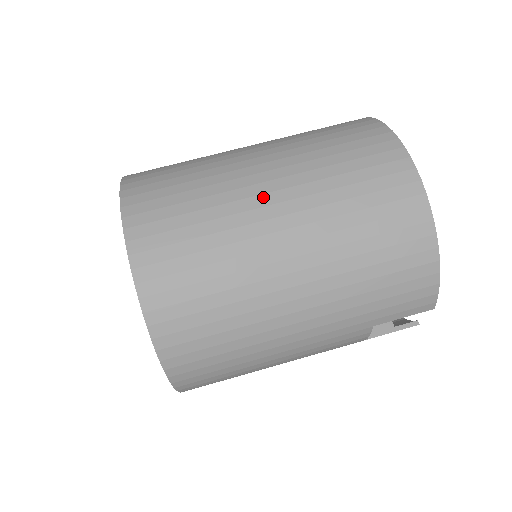
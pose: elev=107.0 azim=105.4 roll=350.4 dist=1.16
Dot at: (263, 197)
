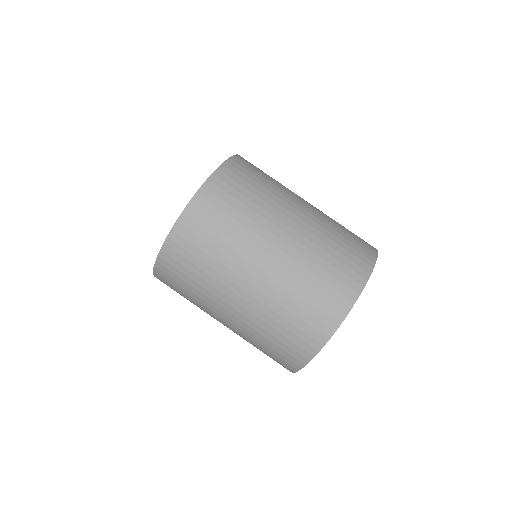
Dot at: (235, 295)
